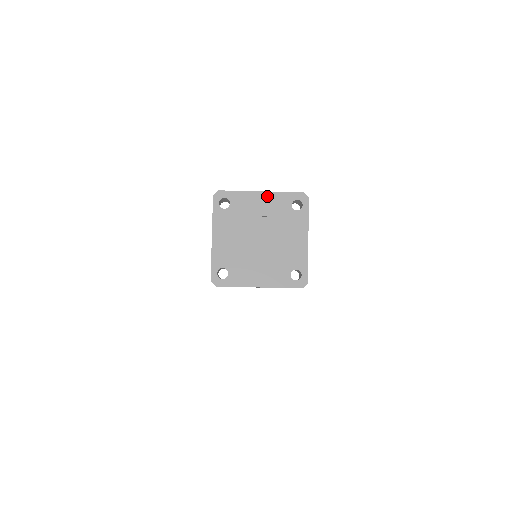
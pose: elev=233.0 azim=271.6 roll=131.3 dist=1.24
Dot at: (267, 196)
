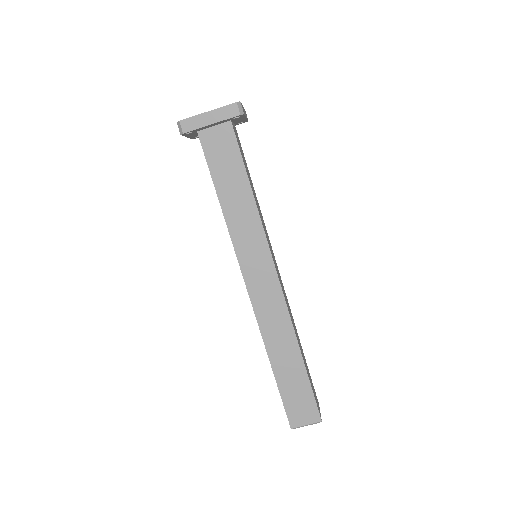
Dot at: occluded
